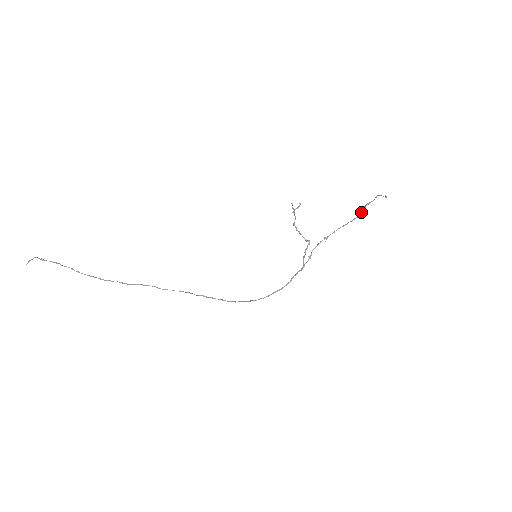
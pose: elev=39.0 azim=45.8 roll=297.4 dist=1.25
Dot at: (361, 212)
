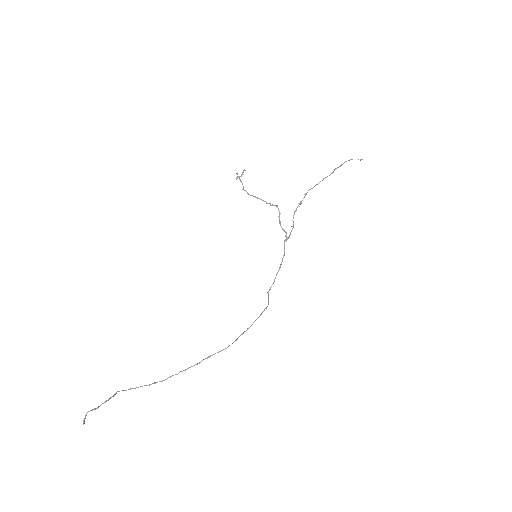
Dot at: (332, 173)
